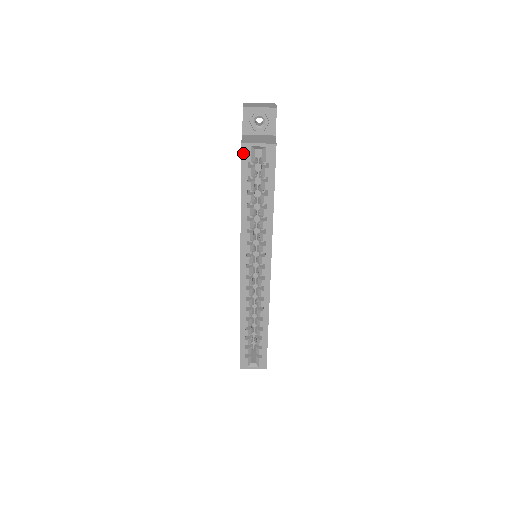
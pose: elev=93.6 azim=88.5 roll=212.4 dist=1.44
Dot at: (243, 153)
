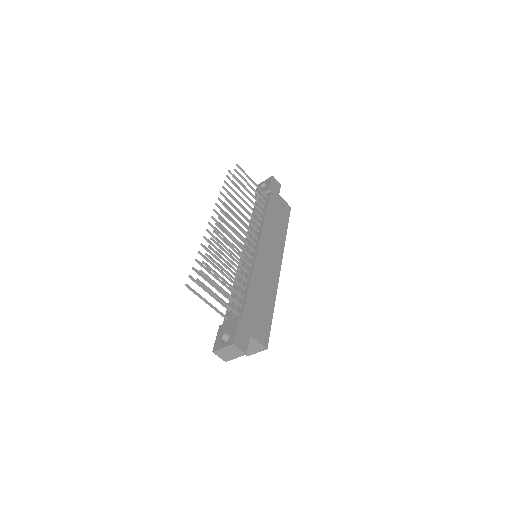
Dot at: occluded
